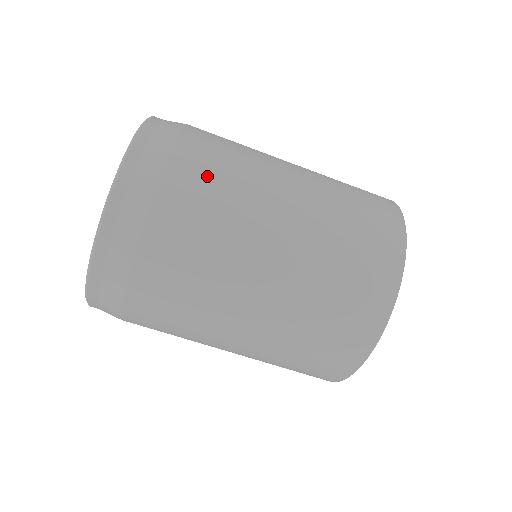
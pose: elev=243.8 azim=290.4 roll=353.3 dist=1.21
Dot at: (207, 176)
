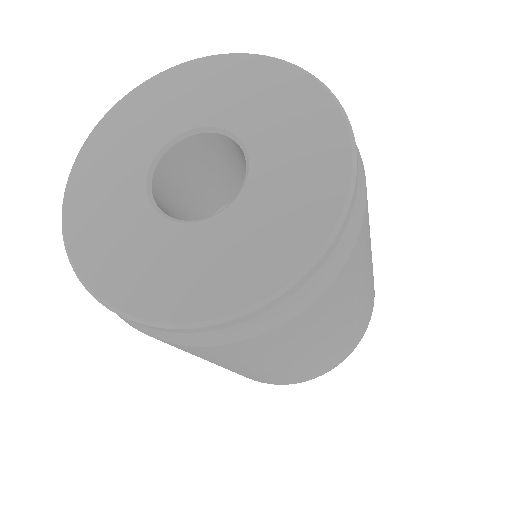
Dot at: (301, 331)
